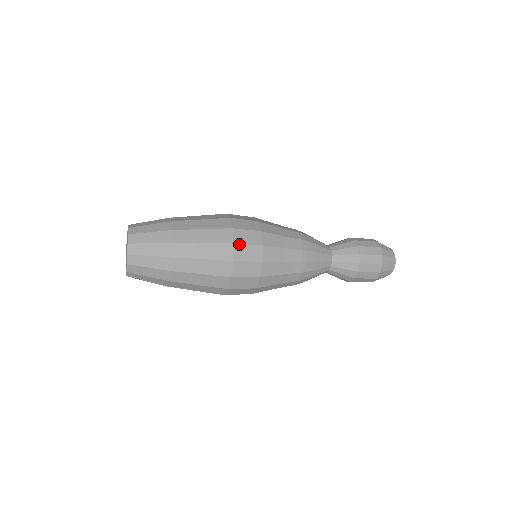
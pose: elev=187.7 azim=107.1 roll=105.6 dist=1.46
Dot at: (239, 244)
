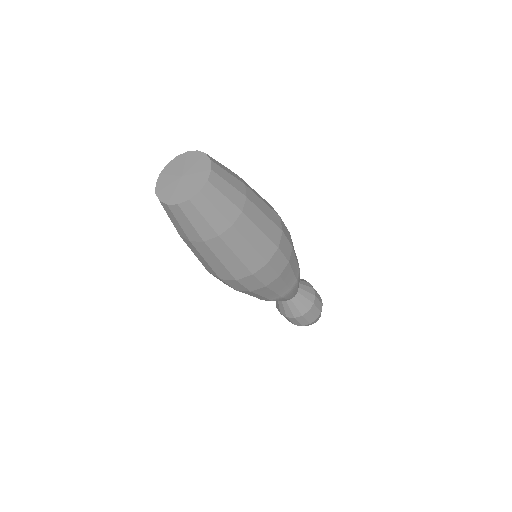
Dot at: (284, 234)
